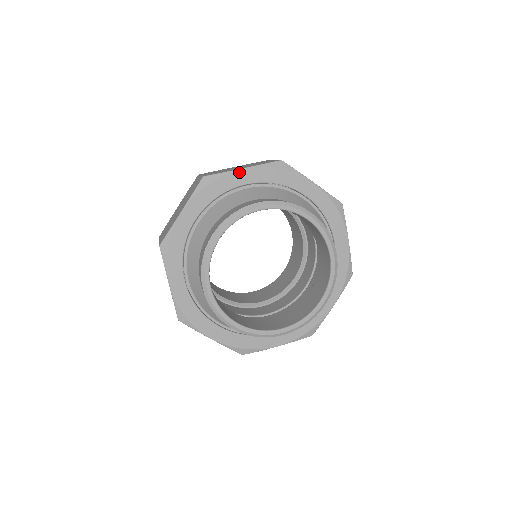
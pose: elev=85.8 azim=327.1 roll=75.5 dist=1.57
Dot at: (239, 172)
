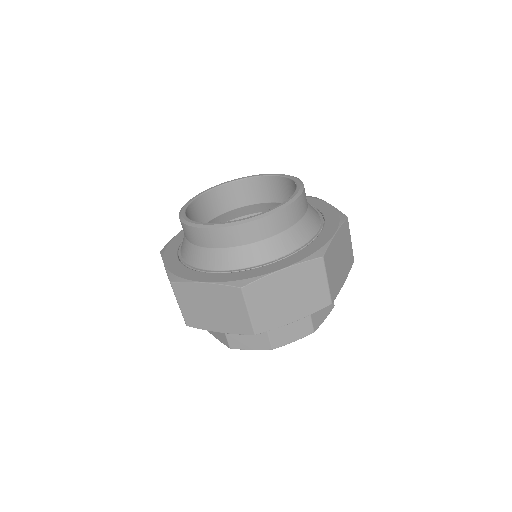
Dot at: occluded
